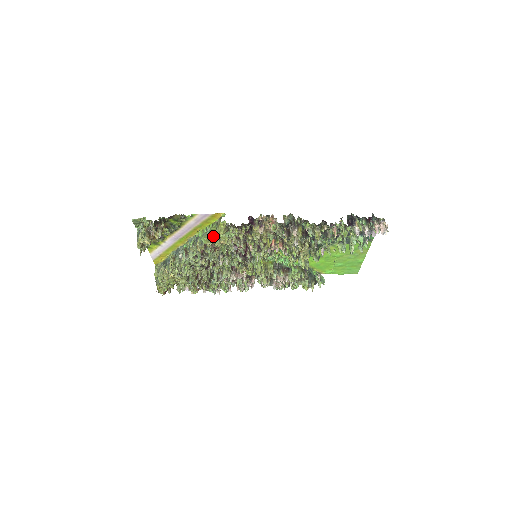
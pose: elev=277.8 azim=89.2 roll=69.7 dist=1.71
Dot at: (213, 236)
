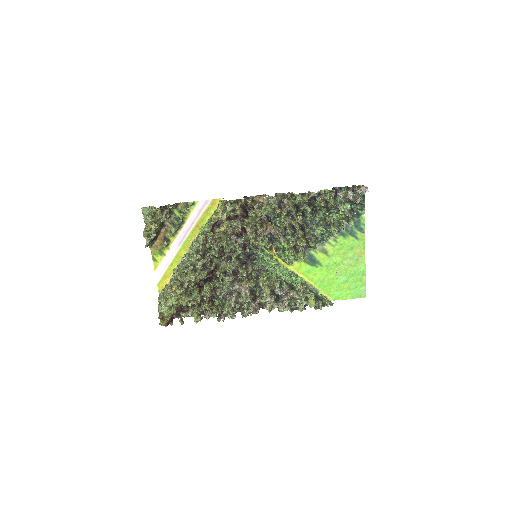
Dot at: (213, 220)
